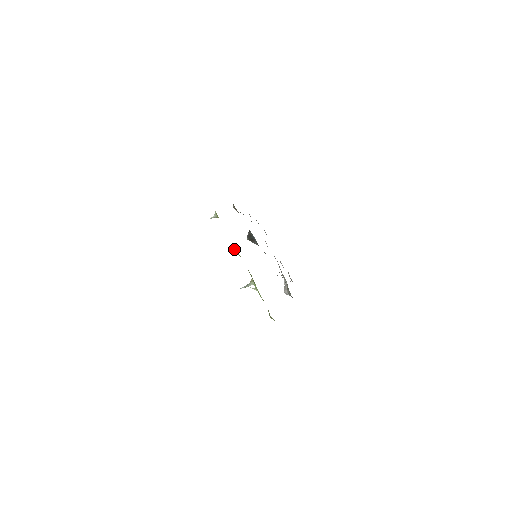
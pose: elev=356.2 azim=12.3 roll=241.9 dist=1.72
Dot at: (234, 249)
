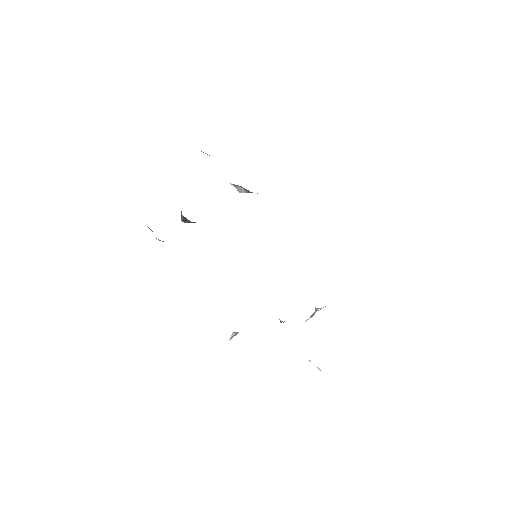
Dot at: occluded
